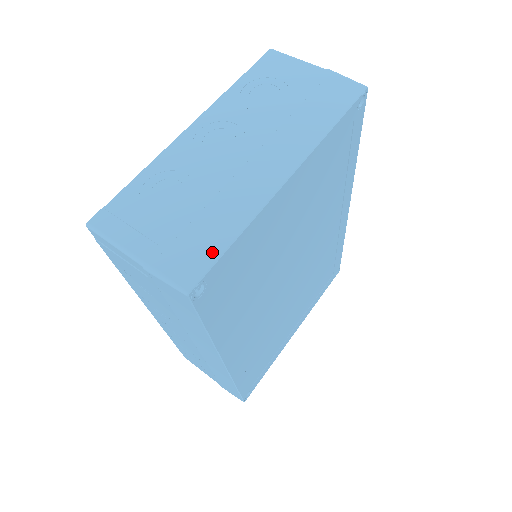
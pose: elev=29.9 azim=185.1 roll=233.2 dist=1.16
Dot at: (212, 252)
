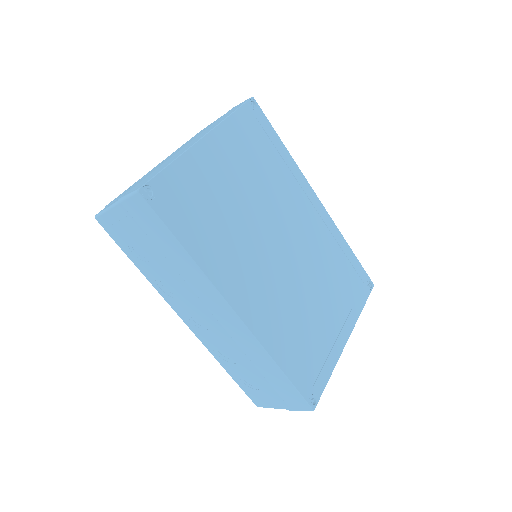
Dot at: (155, 174)
